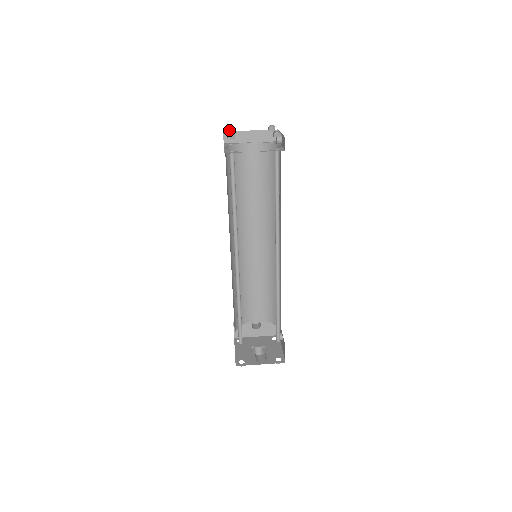
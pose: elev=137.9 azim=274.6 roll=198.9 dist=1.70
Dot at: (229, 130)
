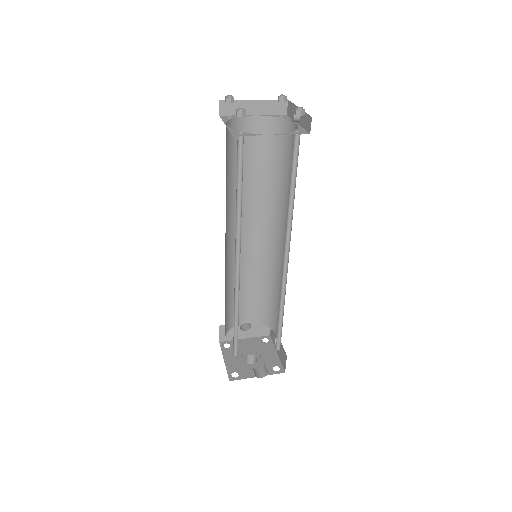
Dot at: (229, 100)
